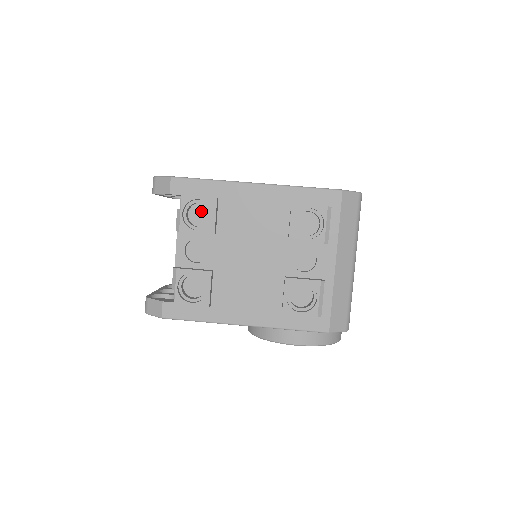
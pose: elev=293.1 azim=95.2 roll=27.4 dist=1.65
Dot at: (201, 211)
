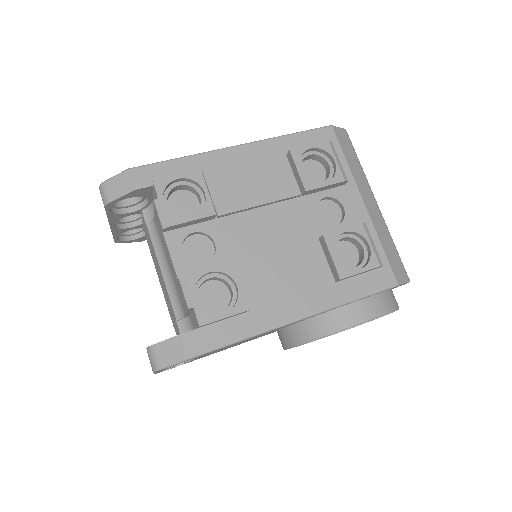
Dot at: (183, 199)
